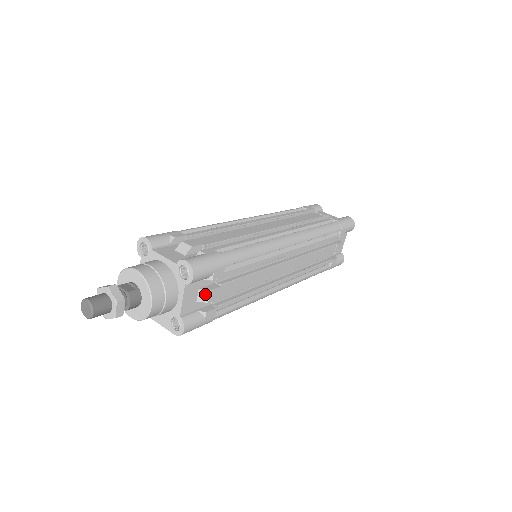
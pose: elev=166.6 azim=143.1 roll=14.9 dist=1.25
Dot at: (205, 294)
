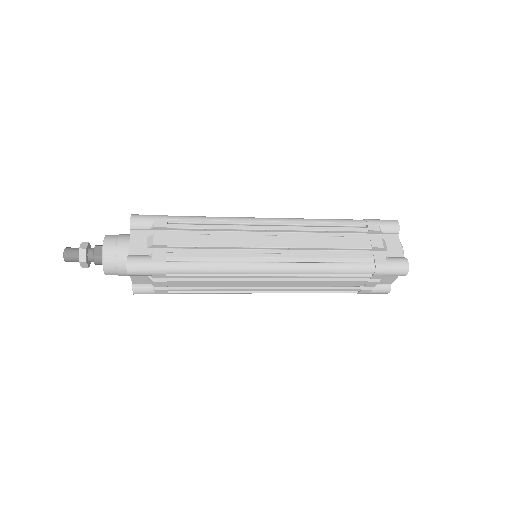
Dot at: (152, 281)
